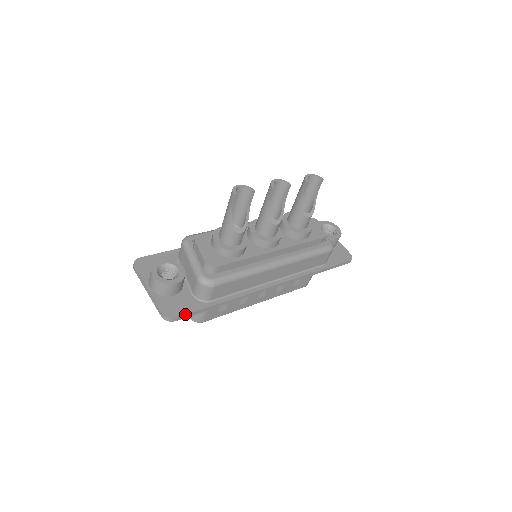
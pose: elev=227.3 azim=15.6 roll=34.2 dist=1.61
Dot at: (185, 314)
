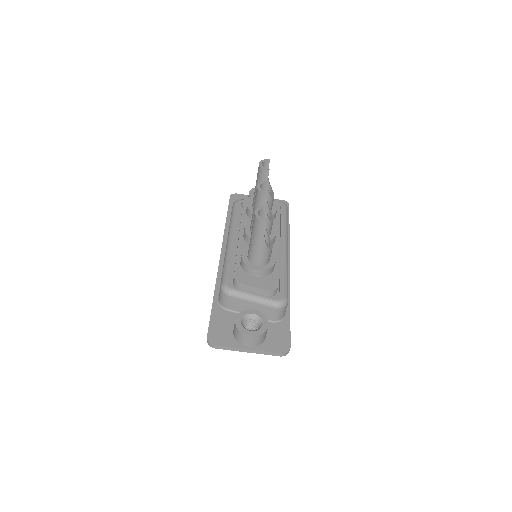
Dot at: (290, 338)
